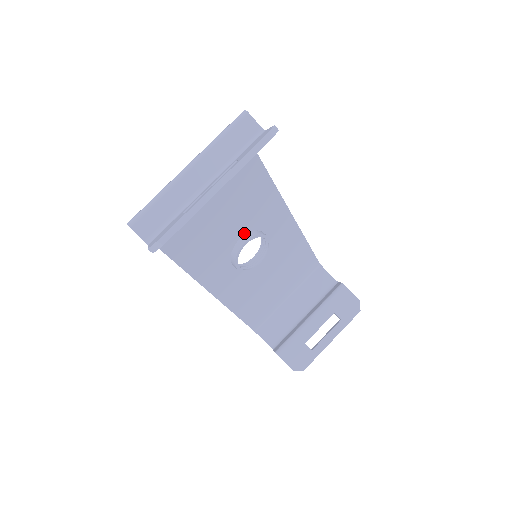
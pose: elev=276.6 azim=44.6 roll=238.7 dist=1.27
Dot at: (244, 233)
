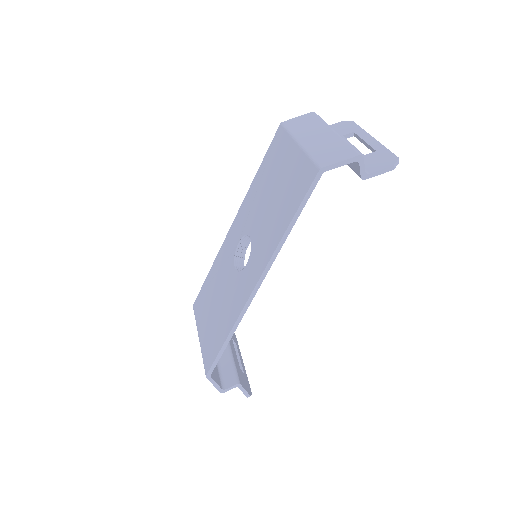
Dot at: occluded
